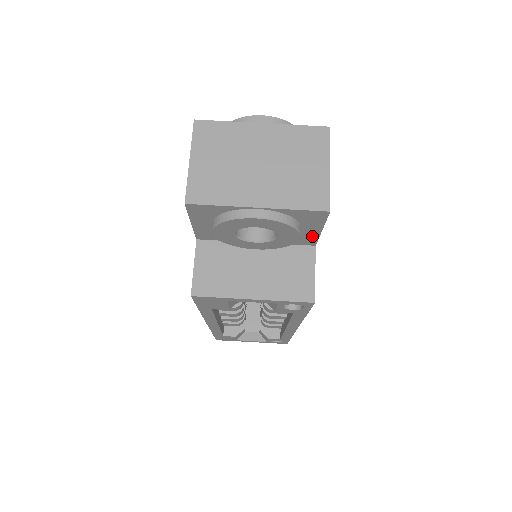
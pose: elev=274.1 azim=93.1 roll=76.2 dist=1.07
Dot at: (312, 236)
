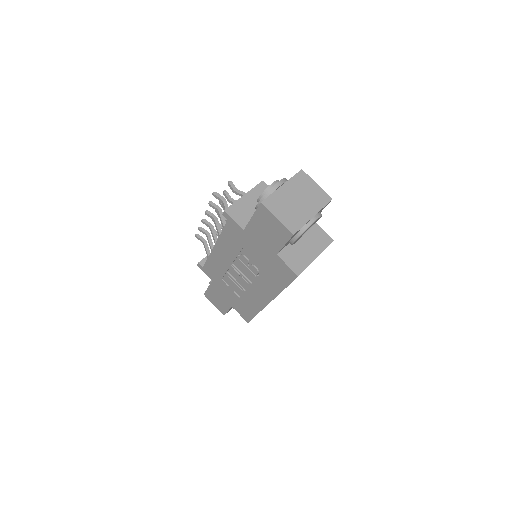
Dot at: occluded
